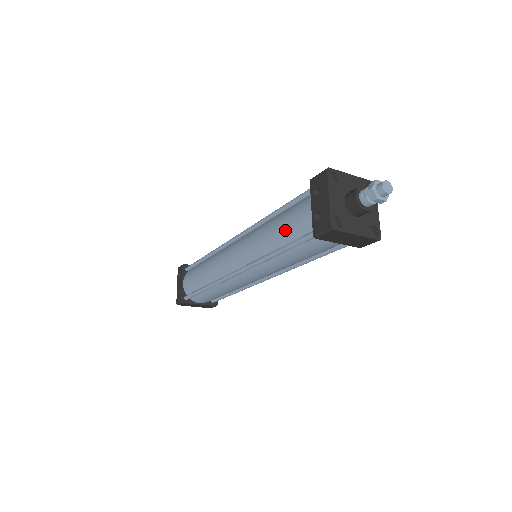
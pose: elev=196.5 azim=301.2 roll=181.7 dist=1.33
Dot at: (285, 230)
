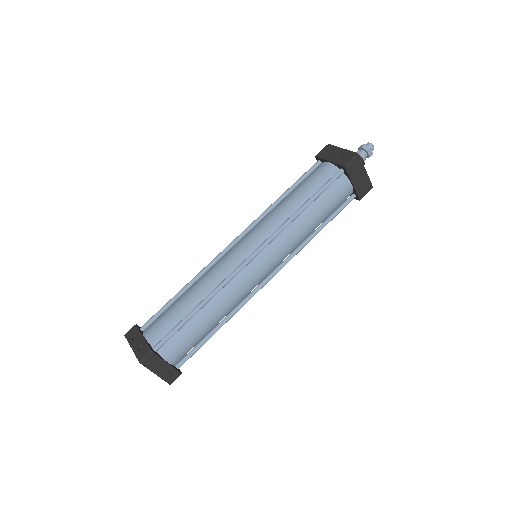
Dot at: (307, 188)
